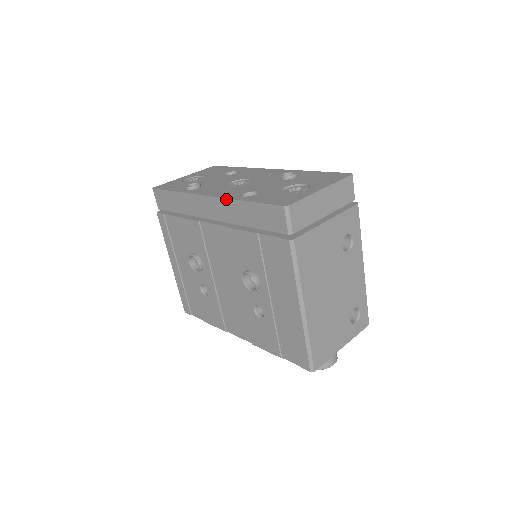
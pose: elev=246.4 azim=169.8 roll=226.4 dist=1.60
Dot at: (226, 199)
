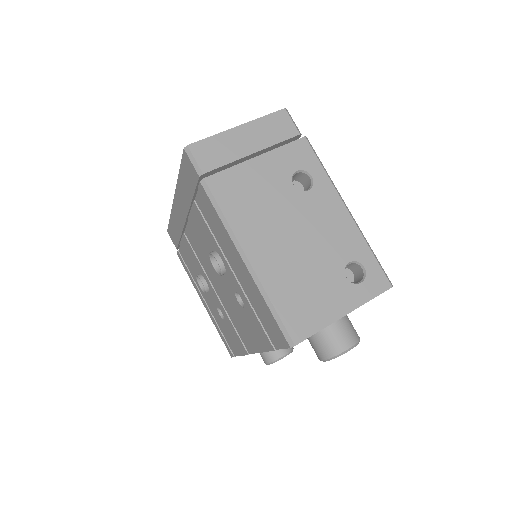
Dot at: (176, 188)
